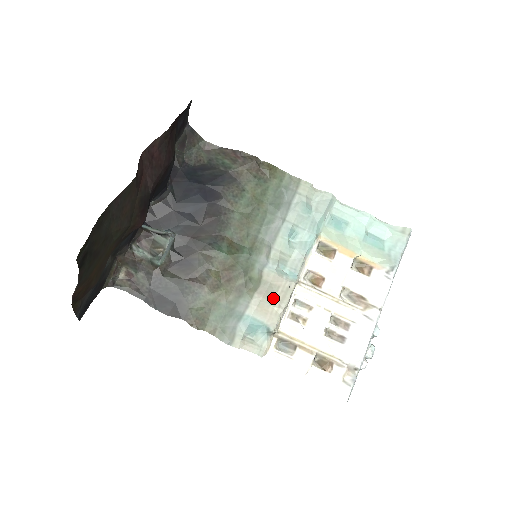
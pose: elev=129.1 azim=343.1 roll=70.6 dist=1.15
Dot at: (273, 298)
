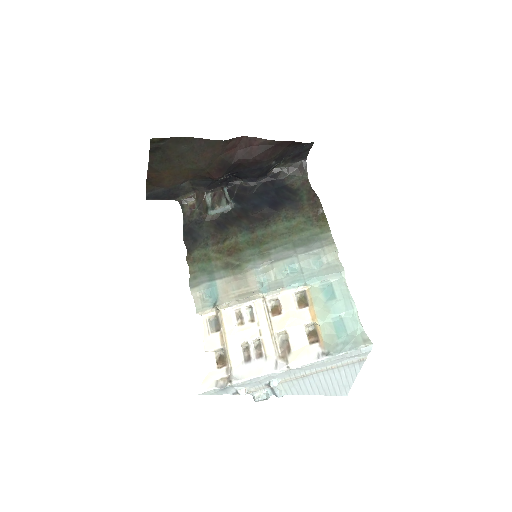
Dot at: (238, 289)
